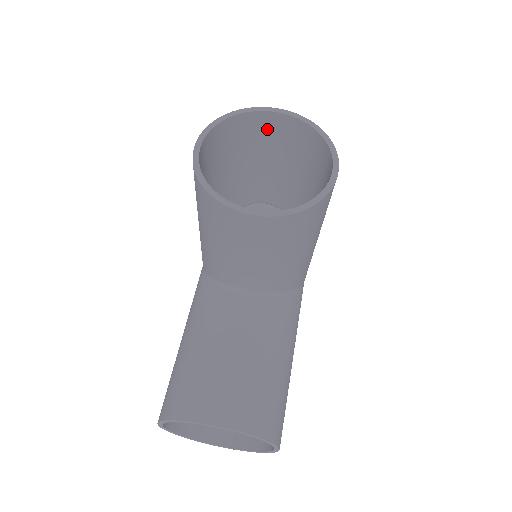
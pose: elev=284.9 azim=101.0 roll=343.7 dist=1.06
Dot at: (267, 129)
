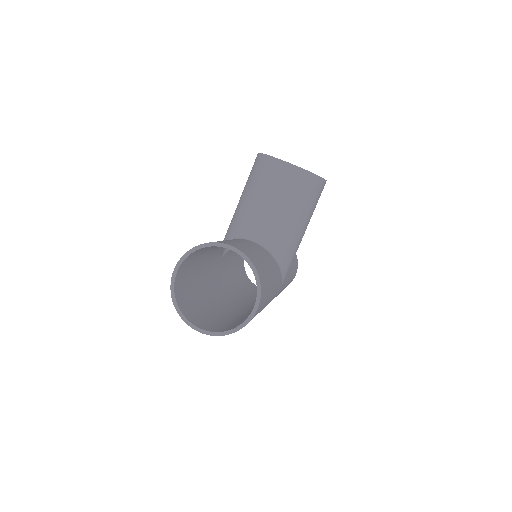
Dot at: occluded
